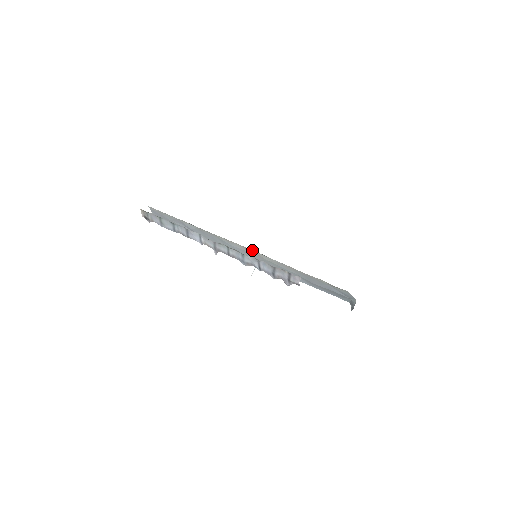
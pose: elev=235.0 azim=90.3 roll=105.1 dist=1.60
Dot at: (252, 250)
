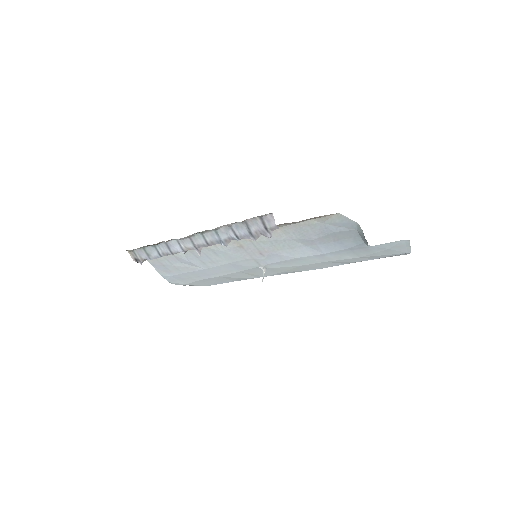
Dot at: occluded
